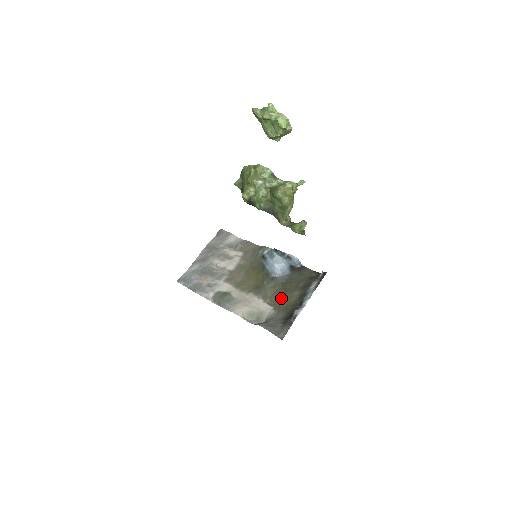
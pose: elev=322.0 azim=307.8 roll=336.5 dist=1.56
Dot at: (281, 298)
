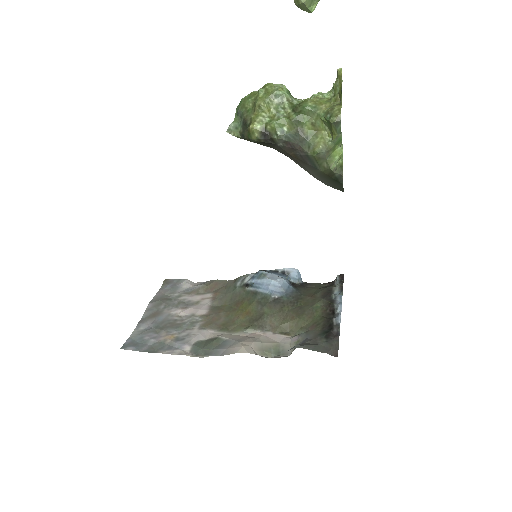
Dot at: (300, 317)
